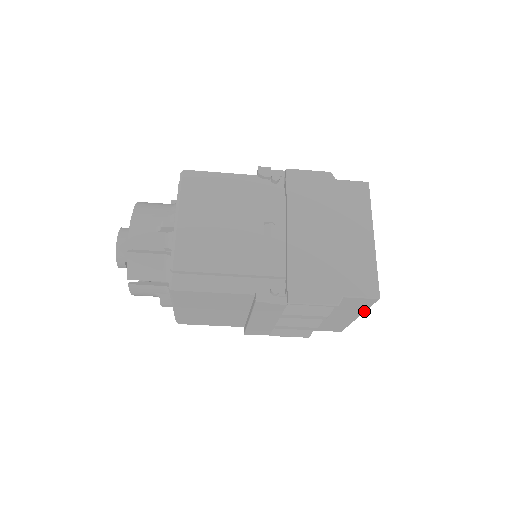
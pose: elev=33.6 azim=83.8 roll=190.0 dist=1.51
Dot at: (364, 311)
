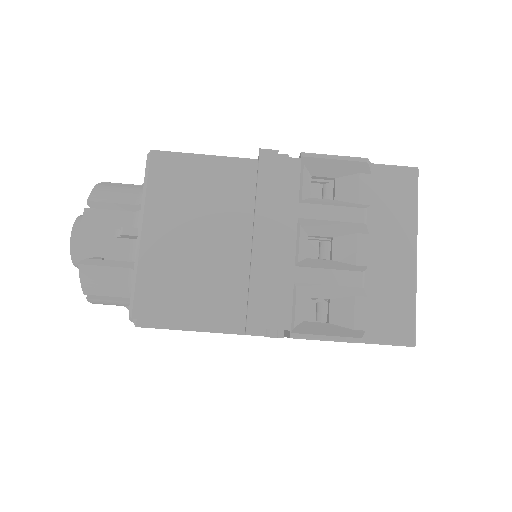
Dot at: (415, 223)
